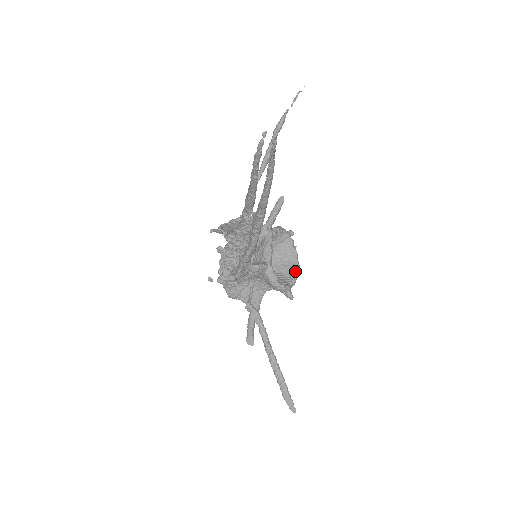
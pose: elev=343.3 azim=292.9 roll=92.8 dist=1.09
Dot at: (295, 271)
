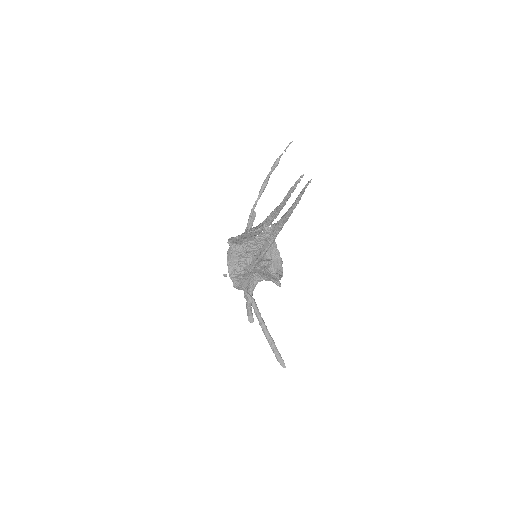
Dot at: (281, 266)
